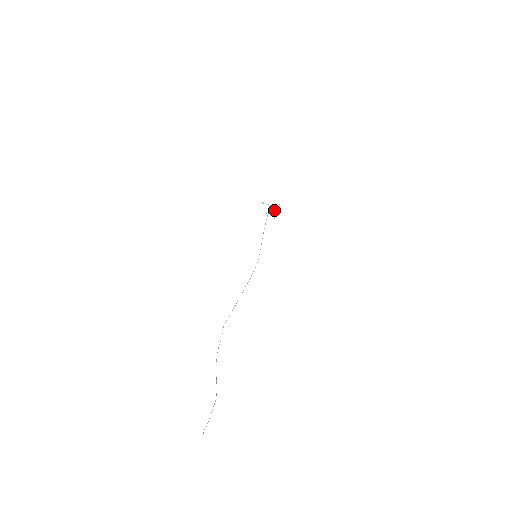
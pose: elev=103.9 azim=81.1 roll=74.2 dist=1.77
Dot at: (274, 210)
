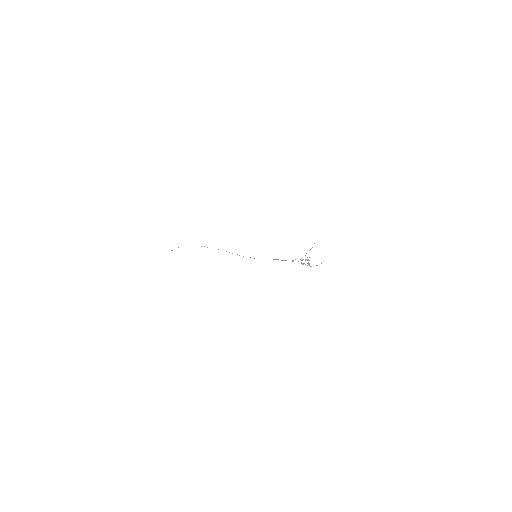
Dot at: (308, 262)
